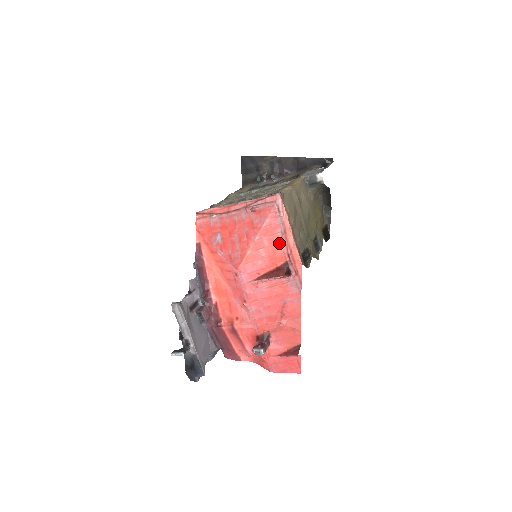
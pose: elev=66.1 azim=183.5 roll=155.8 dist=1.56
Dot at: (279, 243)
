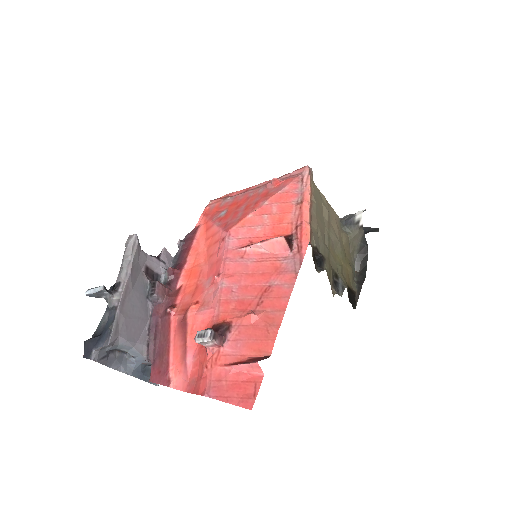
Dot at: (290, 213)
